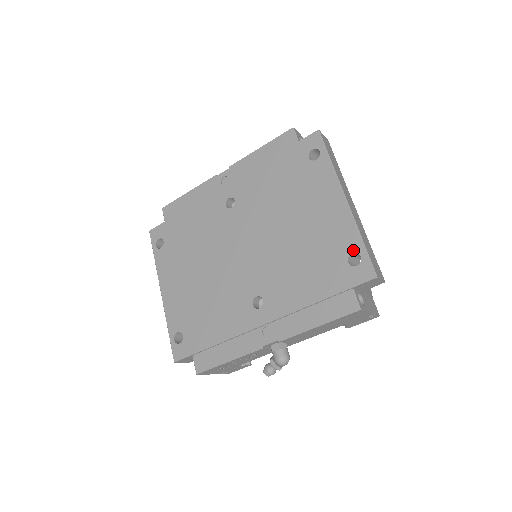
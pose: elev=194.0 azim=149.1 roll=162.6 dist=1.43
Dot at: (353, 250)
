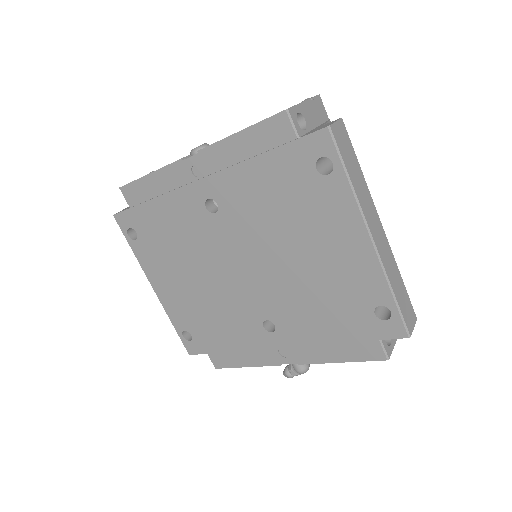
Dot at: (381, 303)
